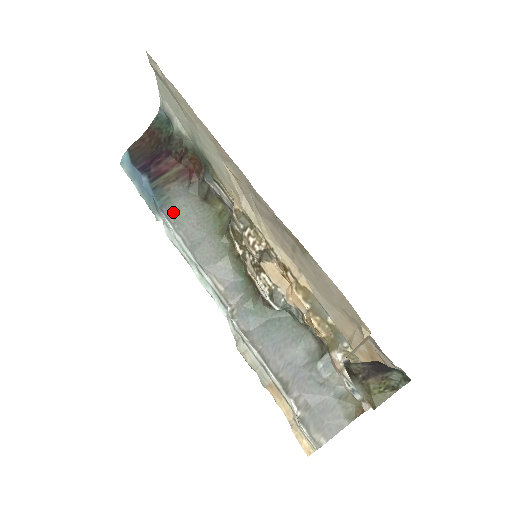
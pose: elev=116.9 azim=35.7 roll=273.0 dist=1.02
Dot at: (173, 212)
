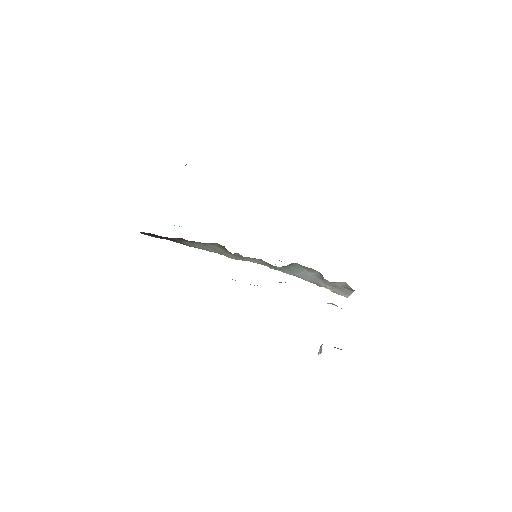
Dot at: occluded
